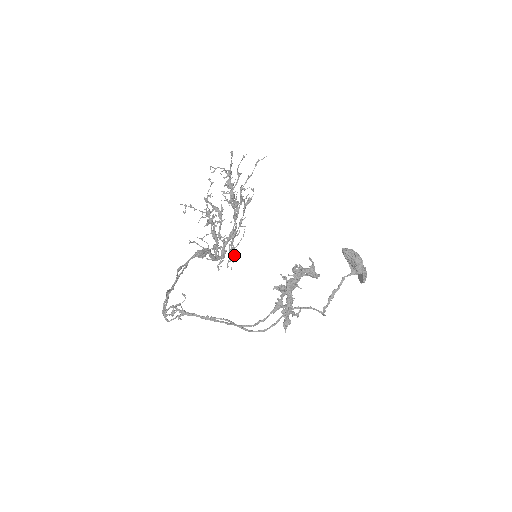
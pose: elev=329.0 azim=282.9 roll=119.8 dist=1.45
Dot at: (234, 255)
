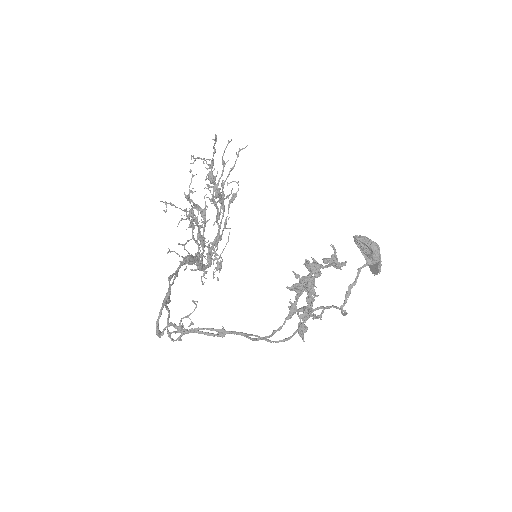
Dot at: (220, 263)
